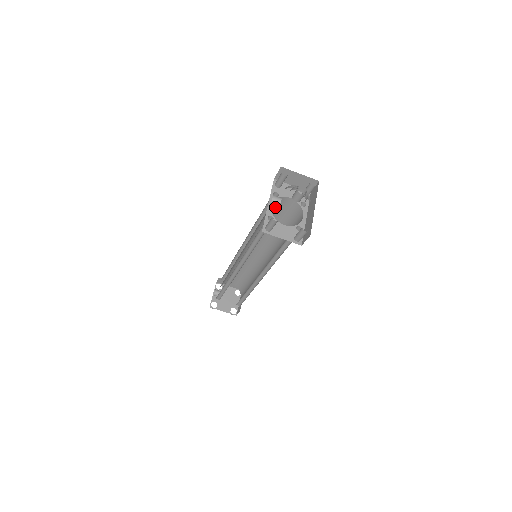
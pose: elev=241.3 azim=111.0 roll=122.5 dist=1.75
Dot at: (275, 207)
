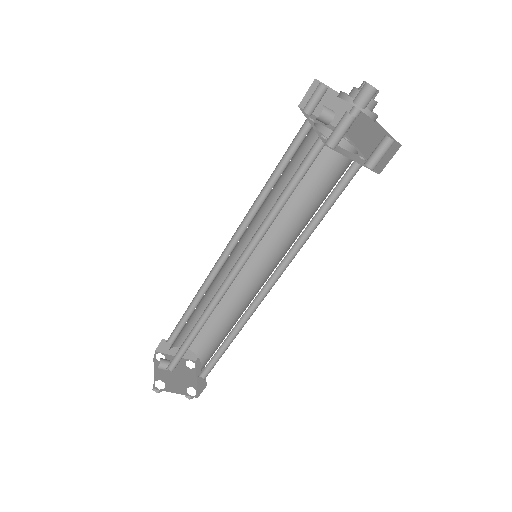
Dot at: (302, 150)
